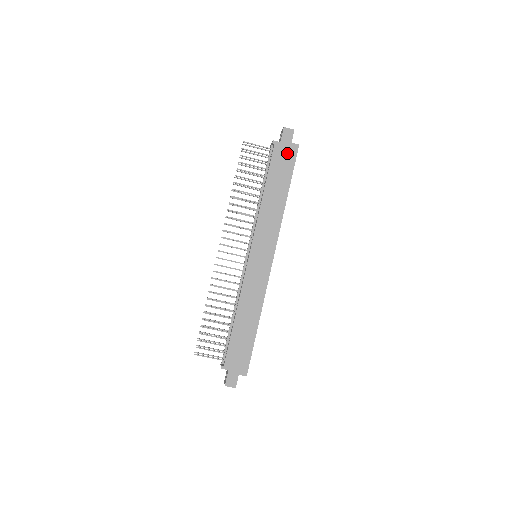
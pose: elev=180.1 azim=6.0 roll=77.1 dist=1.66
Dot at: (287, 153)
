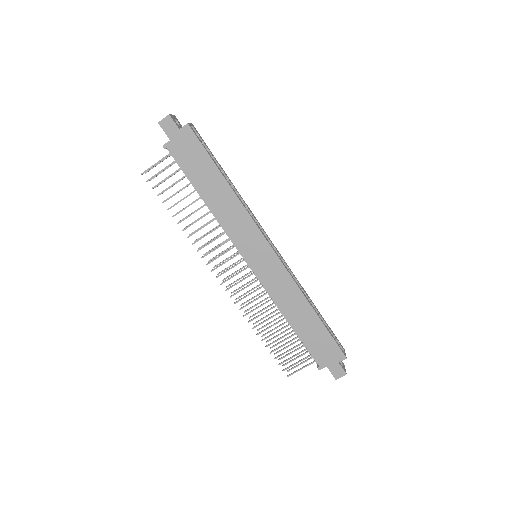
Dot at: (186, 143)
